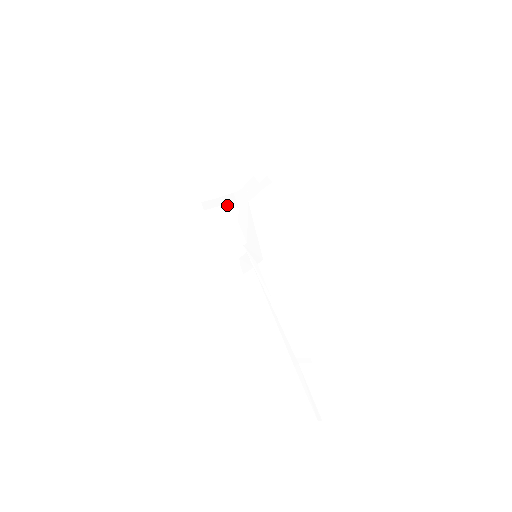
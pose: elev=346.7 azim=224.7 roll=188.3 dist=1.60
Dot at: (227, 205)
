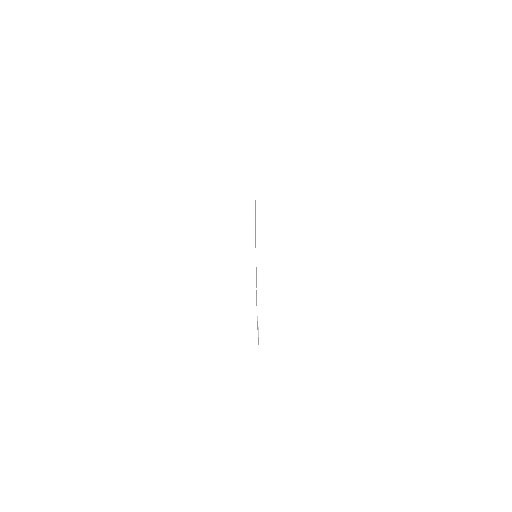
Dot at: occluded
